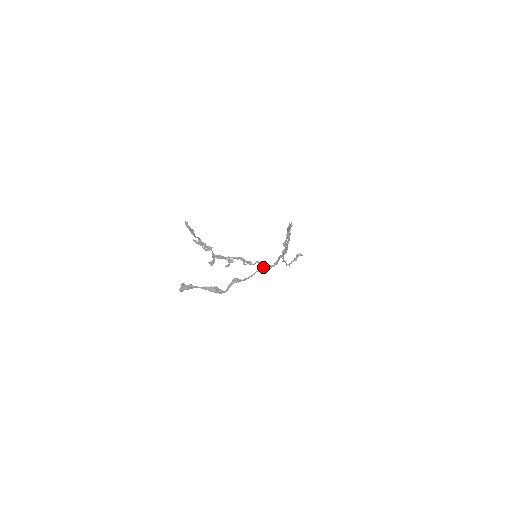
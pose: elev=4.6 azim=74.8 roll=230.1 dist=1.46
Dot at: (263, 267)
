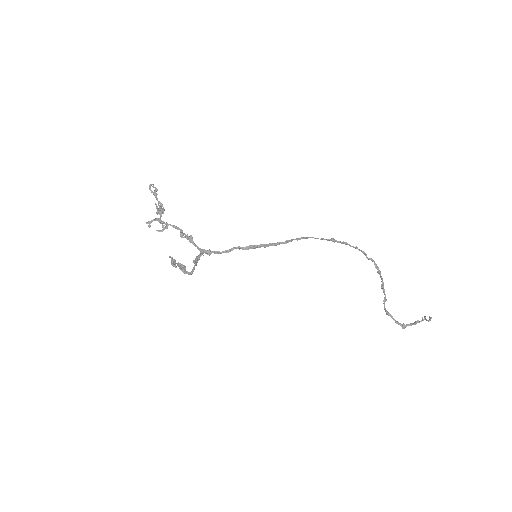
Dot at: (193, 243)
